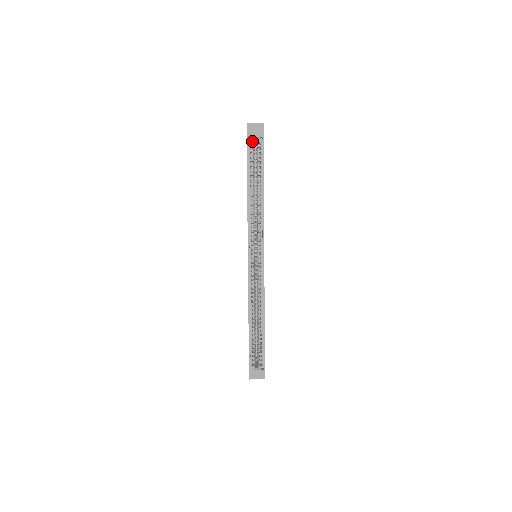
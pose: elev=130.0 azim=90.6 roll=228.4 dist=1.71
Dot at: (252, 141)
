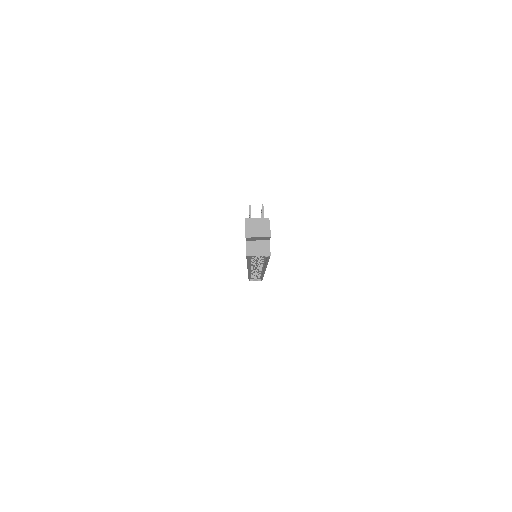
Dot at: (254, 256)
